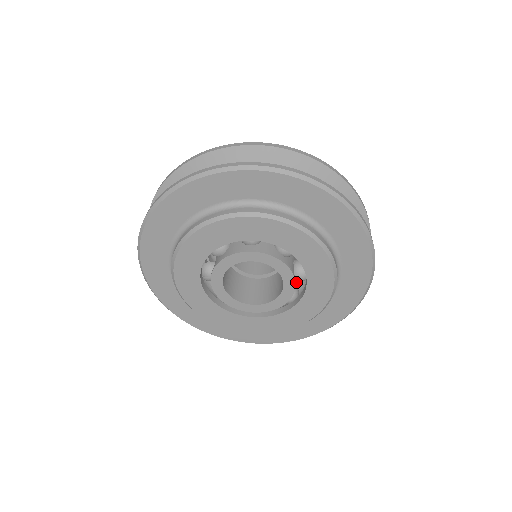
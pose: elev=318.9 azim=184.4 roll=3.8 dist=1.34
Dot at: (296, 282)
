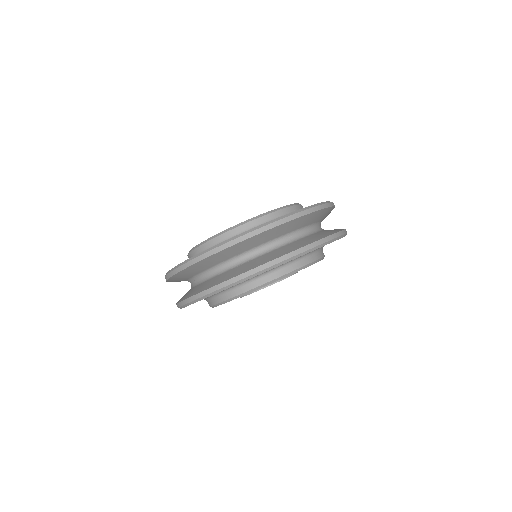
Dot at: occluded
